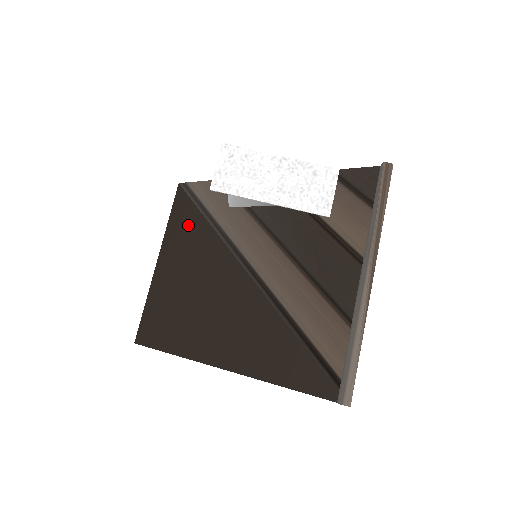
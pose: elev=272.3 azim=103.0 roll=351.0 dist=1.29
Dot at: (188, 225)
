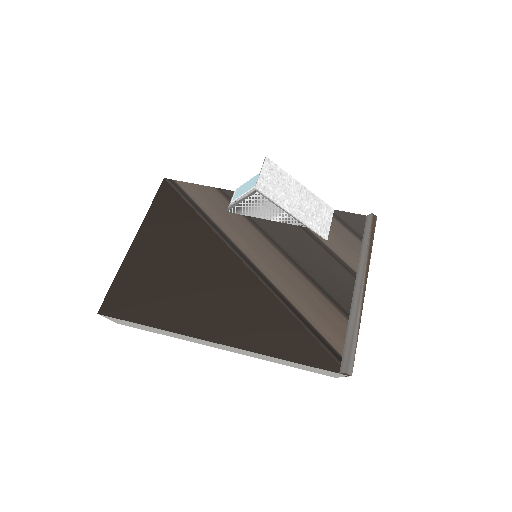
Dot at: (177, 216)
